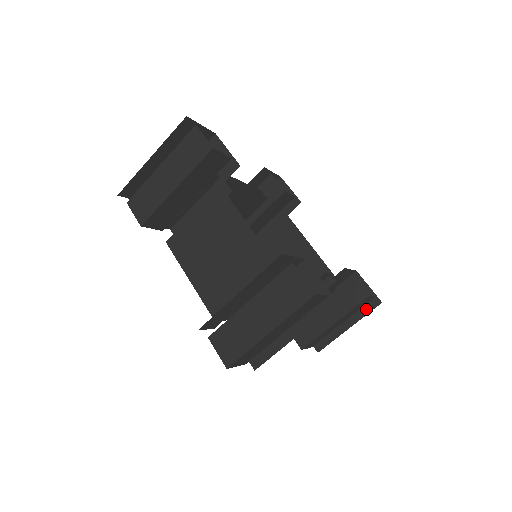
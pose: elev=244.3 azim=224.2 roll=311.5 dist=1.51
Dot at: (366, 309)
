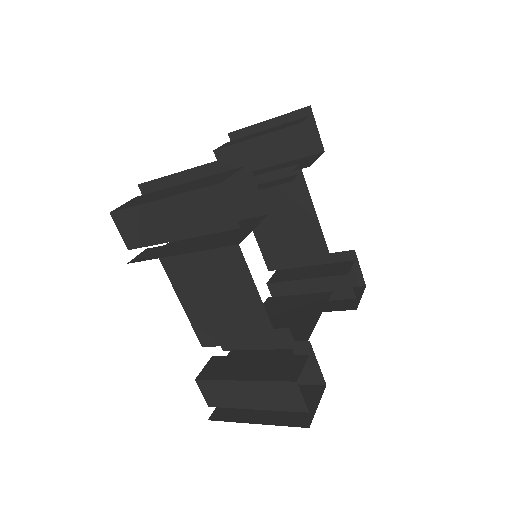
Dot at: occluded
